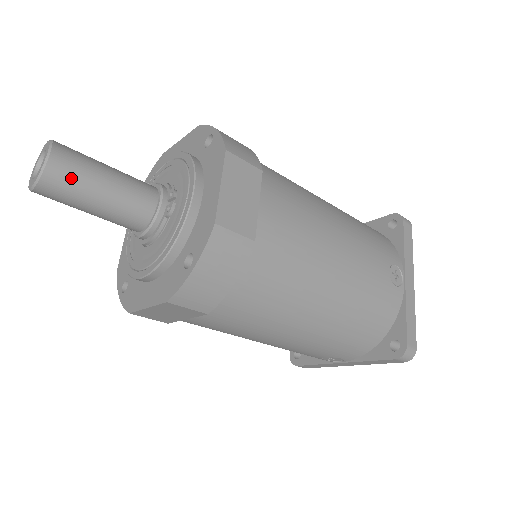
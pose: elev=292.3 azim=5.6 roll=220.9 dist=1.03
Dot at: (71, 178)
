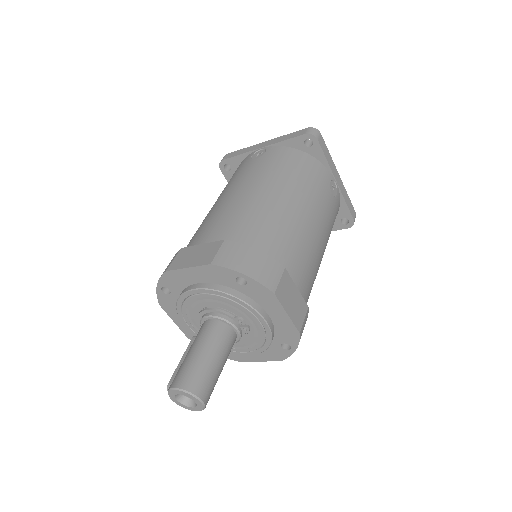
Dot at: (212, 389)
